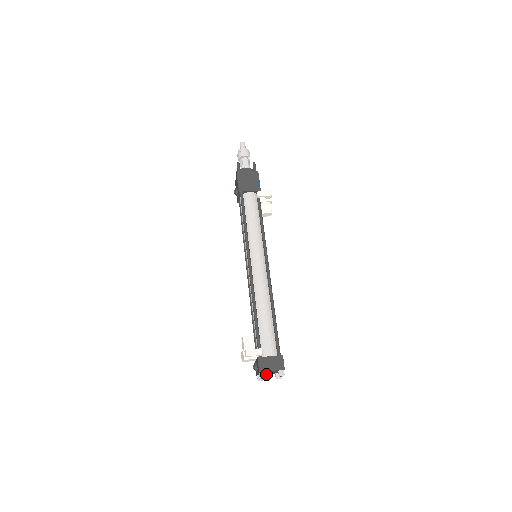
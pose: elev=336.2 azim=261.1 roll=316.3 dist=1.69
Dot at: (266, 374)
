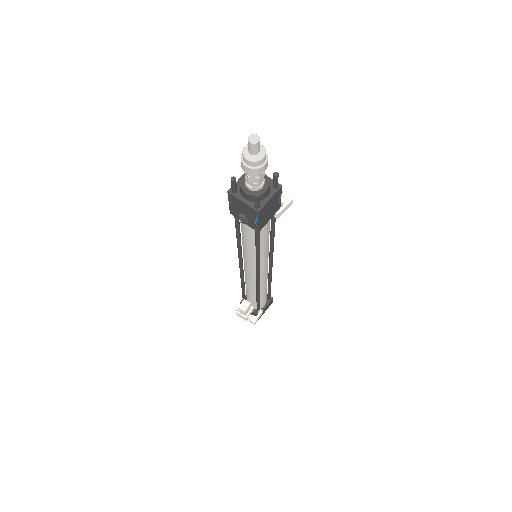
Dot at: occluded
